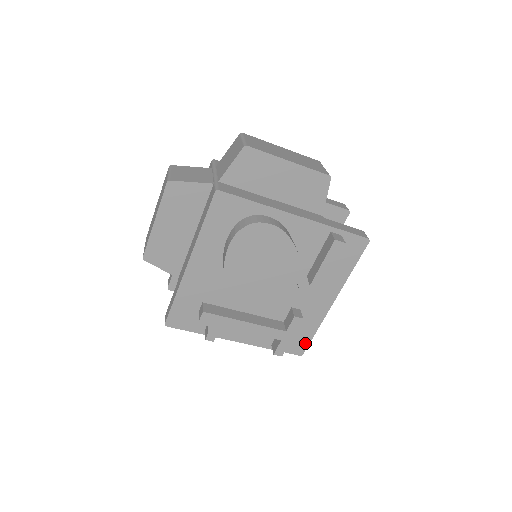
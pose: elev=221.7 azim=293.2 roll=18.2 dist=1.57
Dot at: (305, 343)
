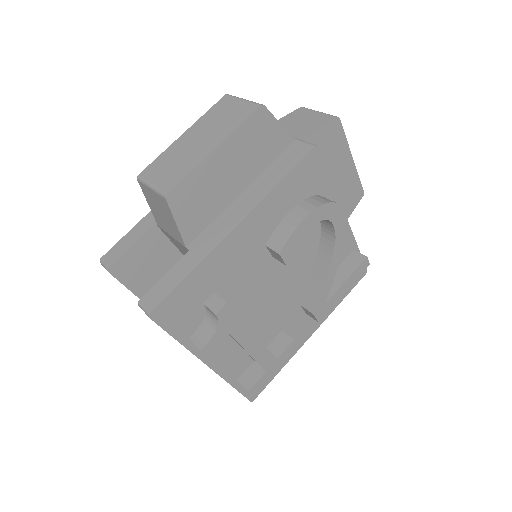
Dot at: (264, 384)
